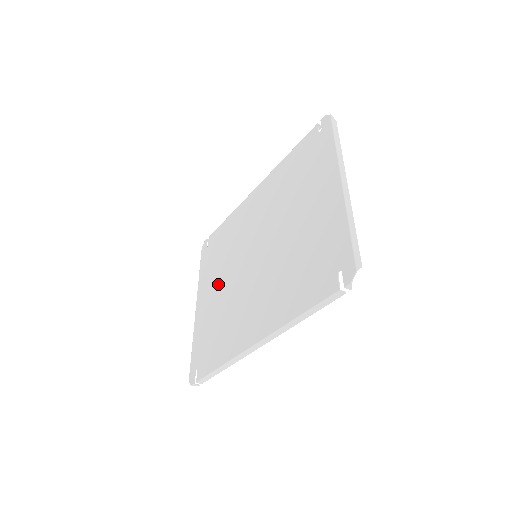
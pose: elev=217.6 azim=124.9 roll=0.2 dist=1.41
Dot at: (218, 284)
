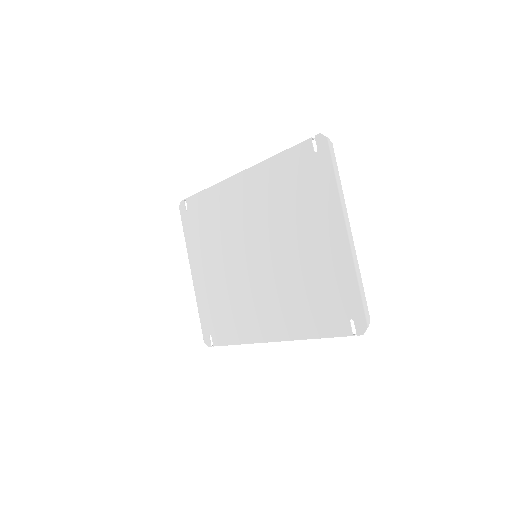
Dot at: (214, 263)
